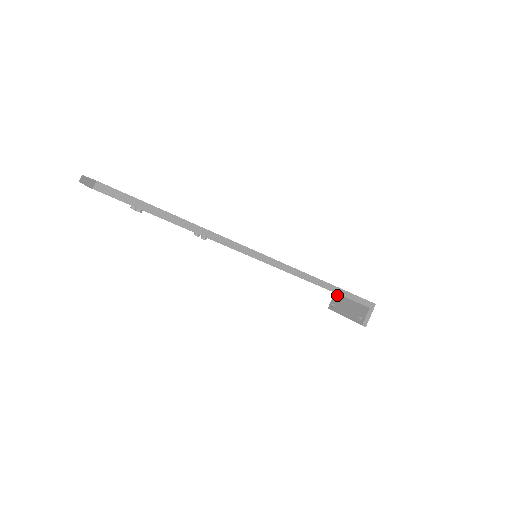
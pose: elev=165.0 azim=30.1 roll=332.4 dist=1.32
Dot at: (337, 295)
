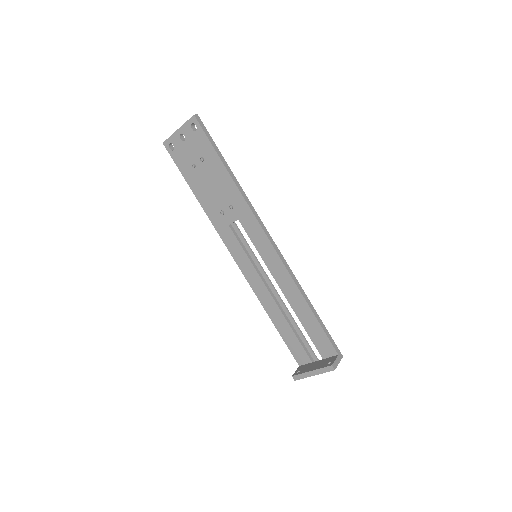
Dot at: (302, 366)
